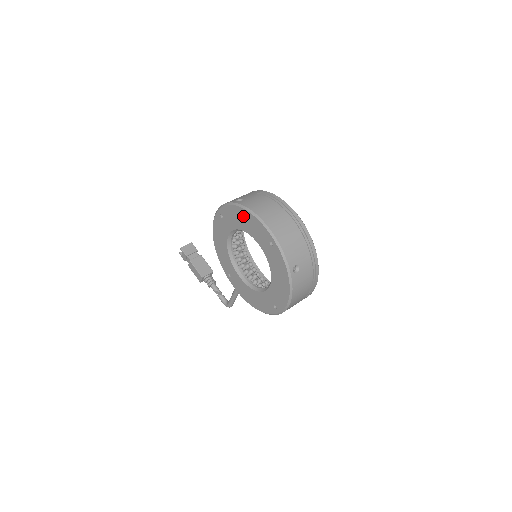
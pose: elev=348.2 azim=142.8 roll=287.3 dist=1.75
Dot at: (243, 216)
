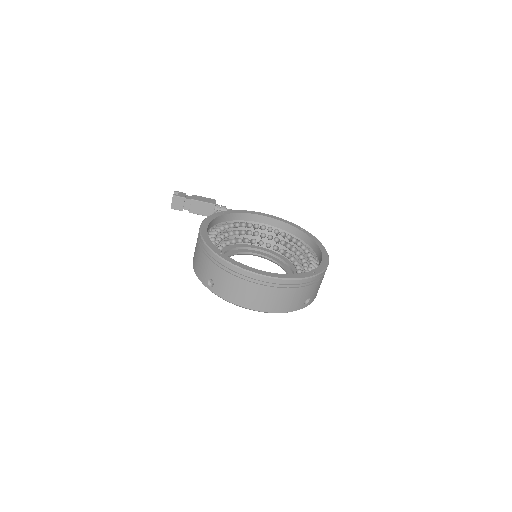
Dot at: occluded
